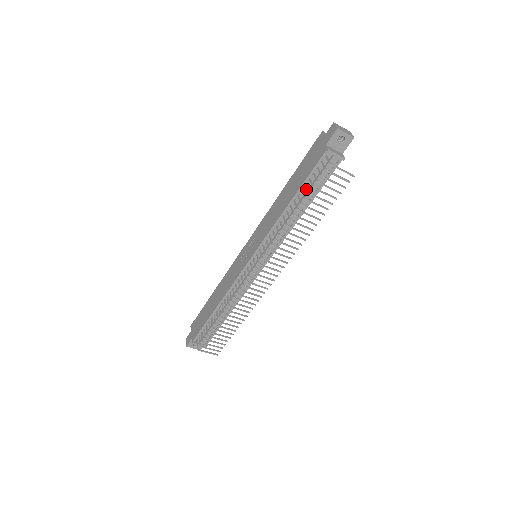
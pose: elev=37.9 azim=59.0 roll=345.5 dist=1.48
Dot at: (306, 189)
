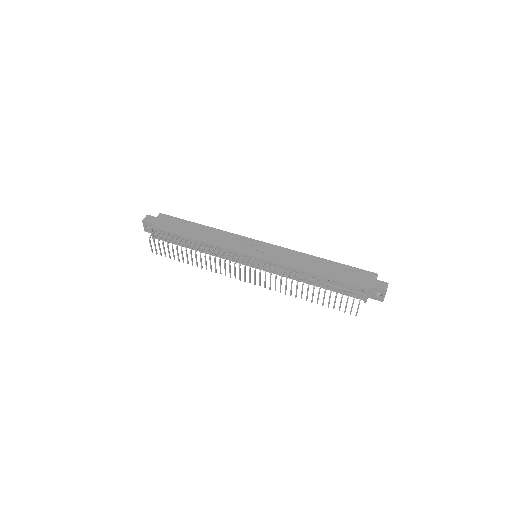
Dot at: (331, 283)
